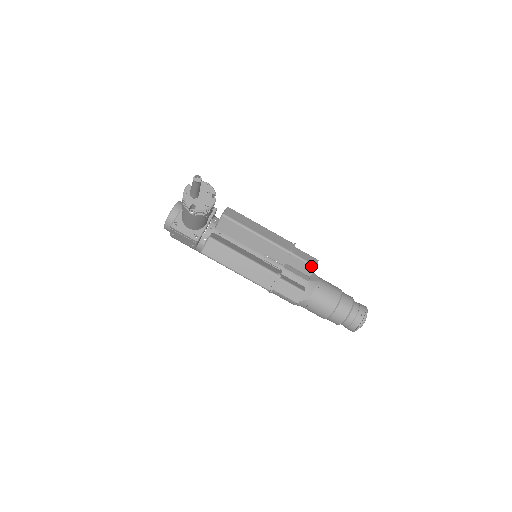
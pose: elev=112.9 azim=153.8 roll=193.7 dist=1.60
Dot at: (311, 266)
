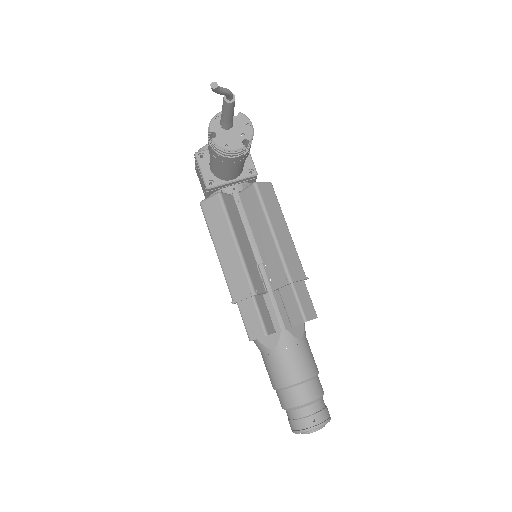
Dot at: (301, 315)
